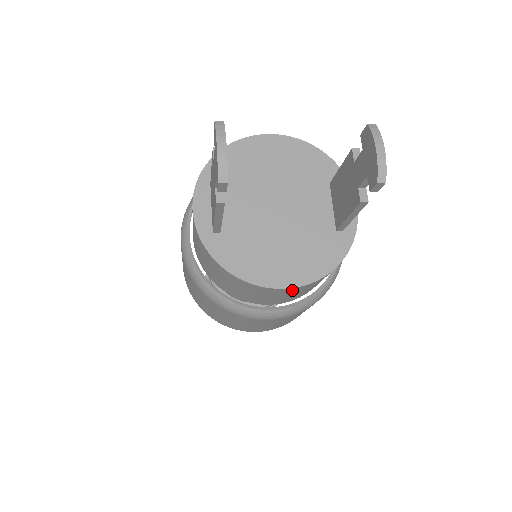
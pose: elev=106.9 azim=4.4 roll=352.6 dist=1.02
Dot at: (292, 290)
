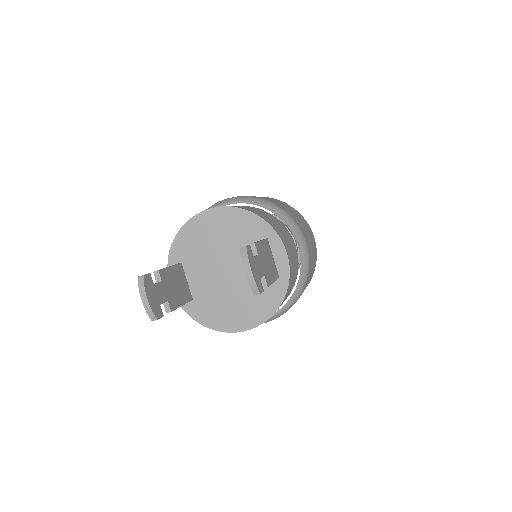
Dot at: occluded
